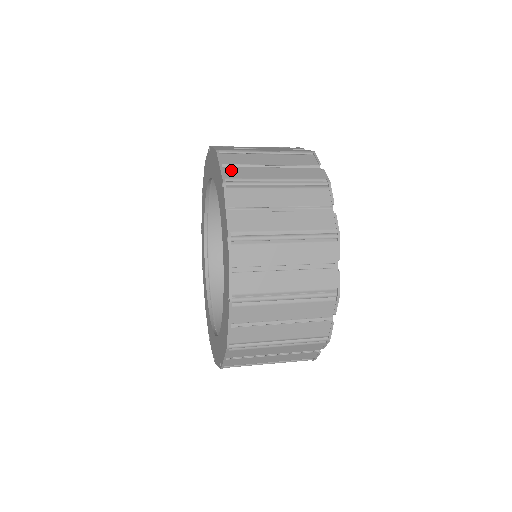
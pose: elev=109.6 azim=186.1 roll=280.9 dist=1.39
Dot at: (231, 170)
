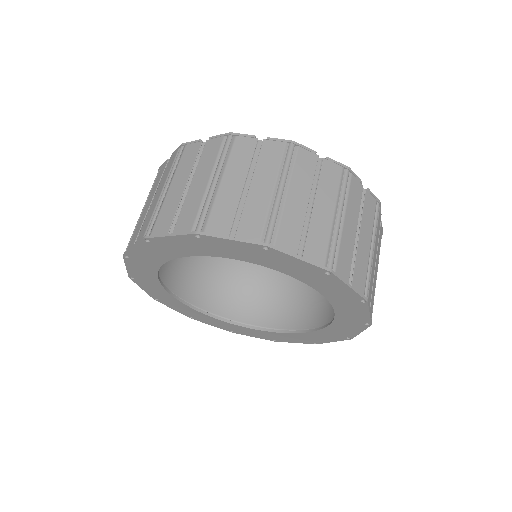
Dot at: (244, 230)
